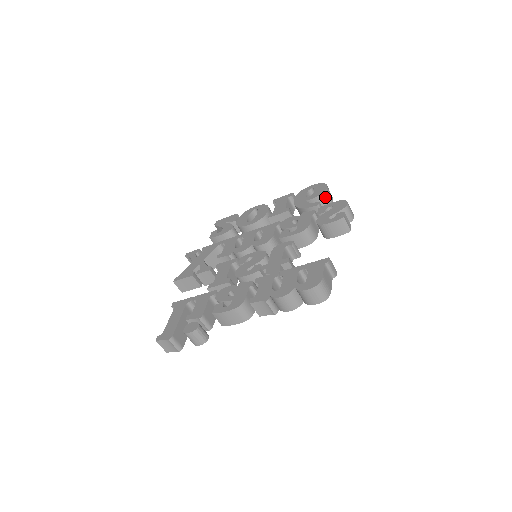
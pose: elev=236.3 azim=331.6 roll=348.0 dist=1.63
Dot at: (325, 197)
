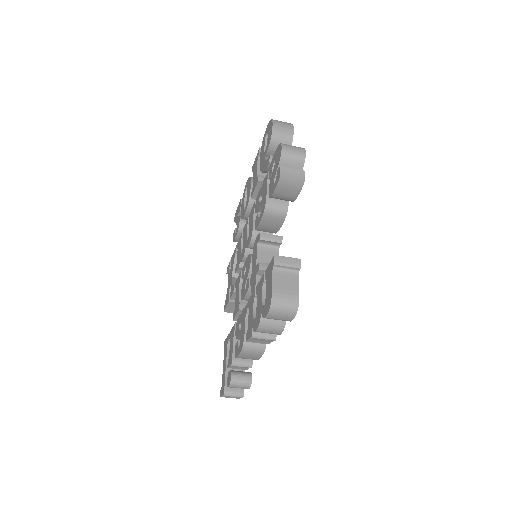
Dot at: (278, 139)
